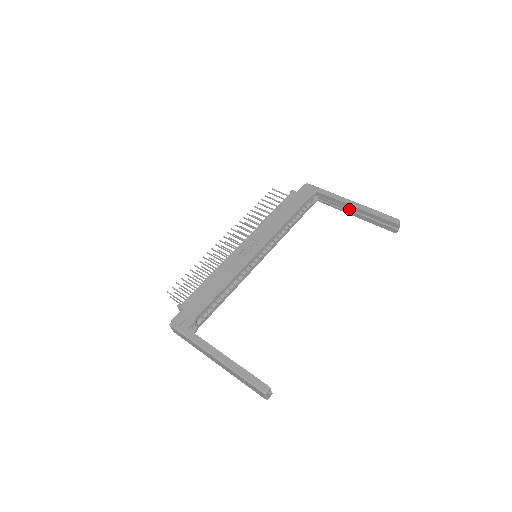
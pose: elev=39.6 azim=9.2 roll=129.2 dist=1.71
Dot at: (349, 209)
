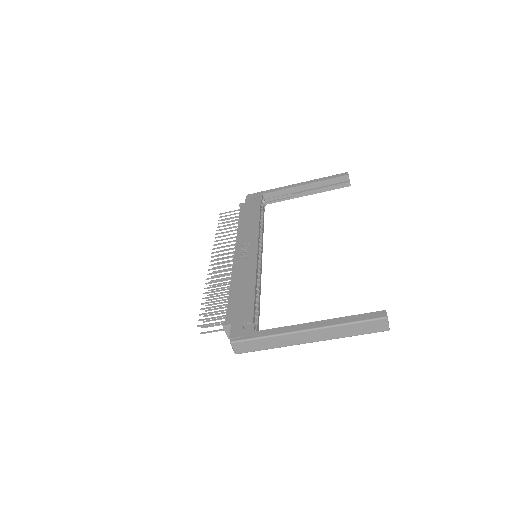
Dot at: (299, 192)
